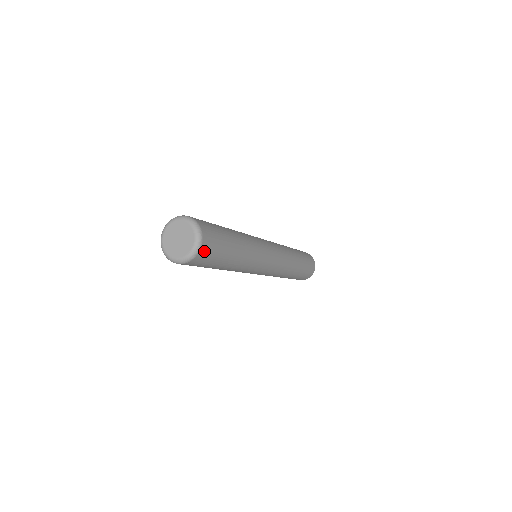
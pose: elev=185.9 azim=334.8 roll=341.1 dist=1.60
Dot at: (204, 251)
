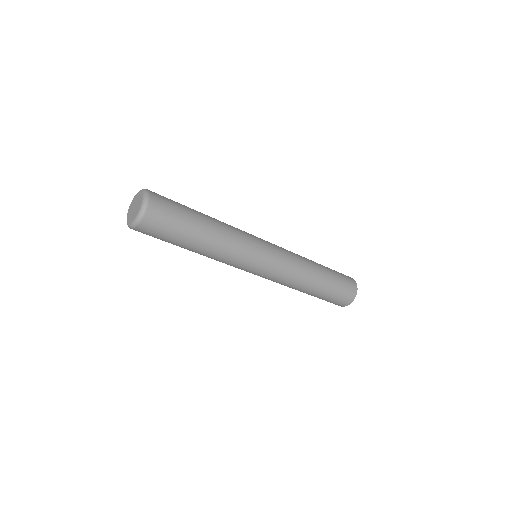
Dot at: (154, 212)
